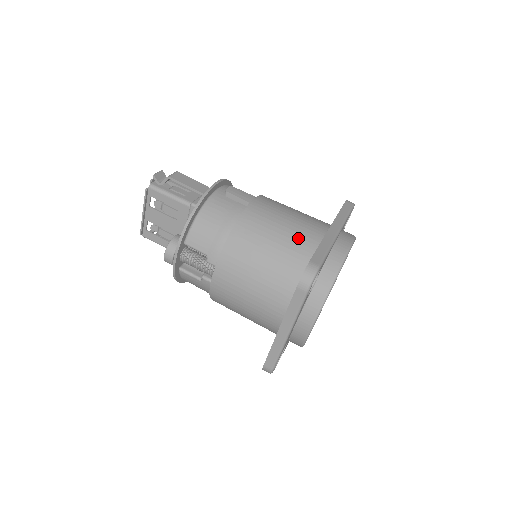
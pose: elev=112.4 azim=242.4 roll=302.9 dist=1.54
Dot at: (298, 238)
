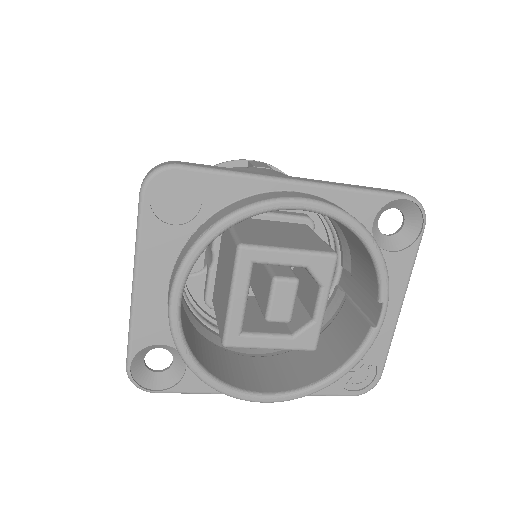
Dot at: occluded
